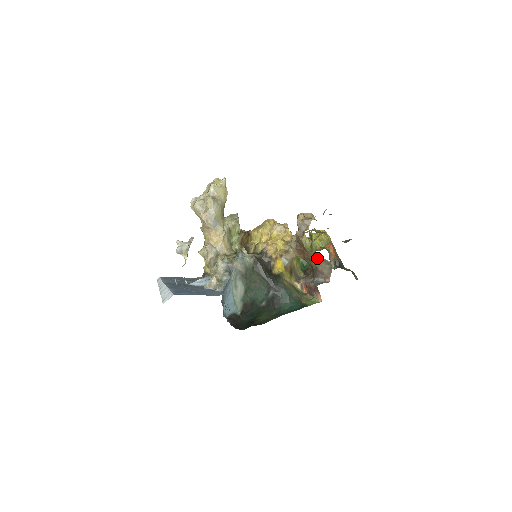
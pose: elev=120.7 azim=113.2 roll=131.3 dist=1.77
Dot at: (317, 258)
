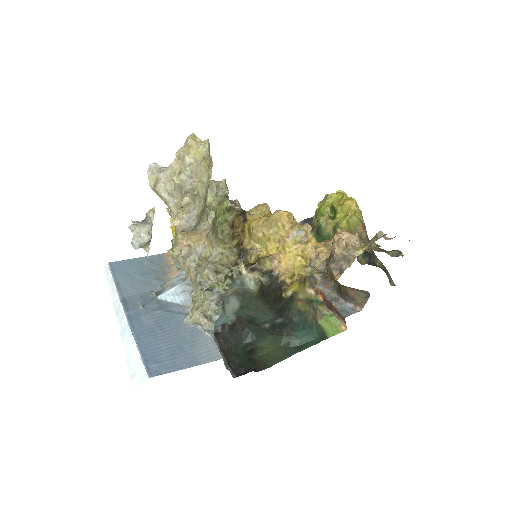
Dot at: occluded
